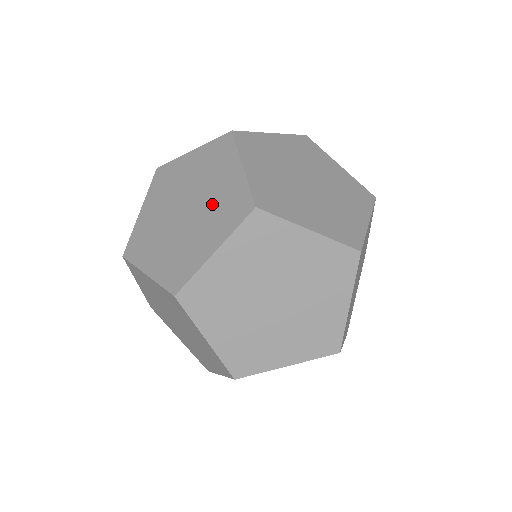
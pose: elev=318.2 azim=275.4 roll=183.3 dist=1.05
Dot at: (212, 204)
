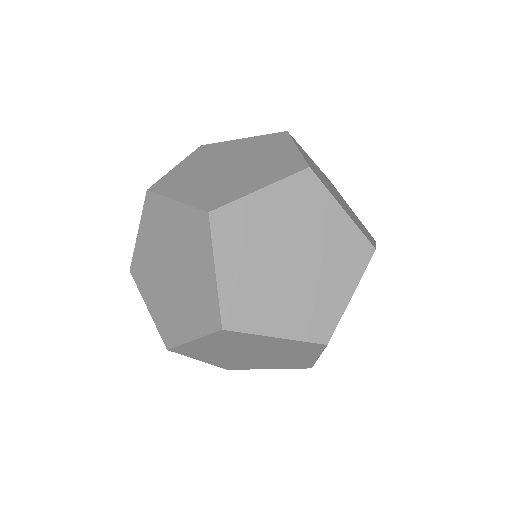
Dot at: occluded
